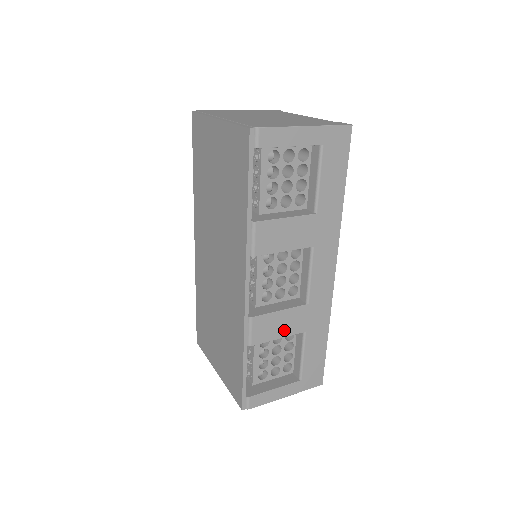
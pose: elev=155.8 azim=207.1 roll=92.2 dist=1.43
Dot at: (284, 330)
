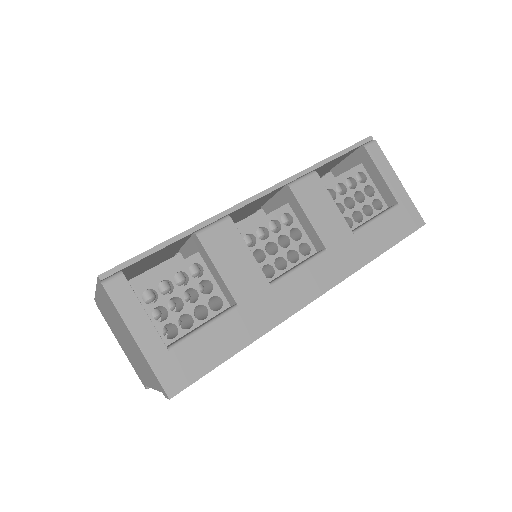
Dot at: (230, 271)
